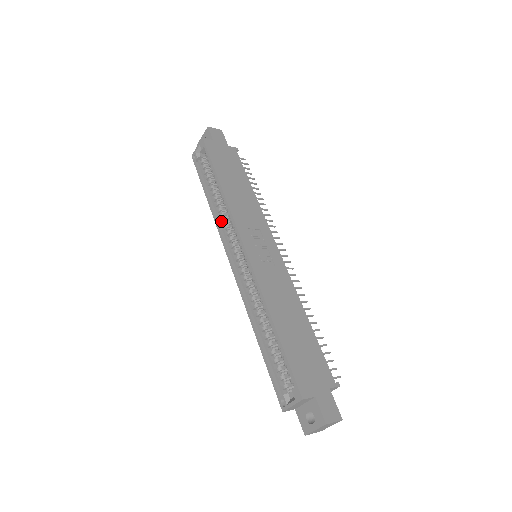
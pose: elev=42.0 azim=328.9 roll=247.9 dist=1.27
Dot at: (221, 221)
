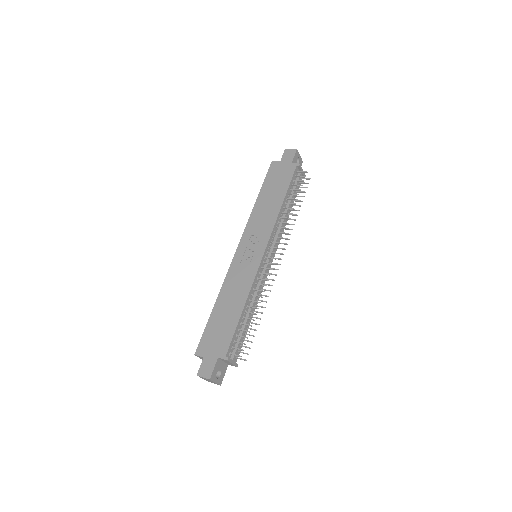
Dot at: occluded
